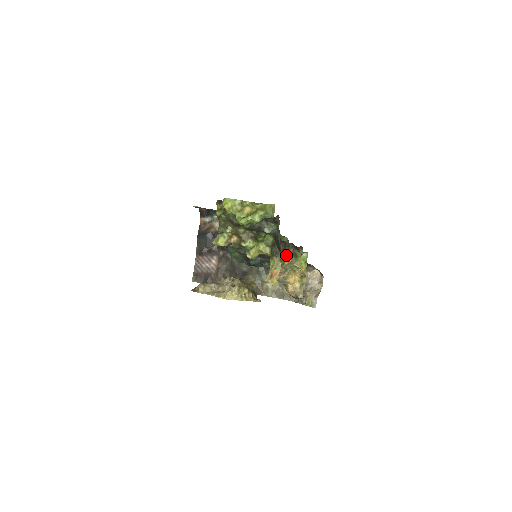
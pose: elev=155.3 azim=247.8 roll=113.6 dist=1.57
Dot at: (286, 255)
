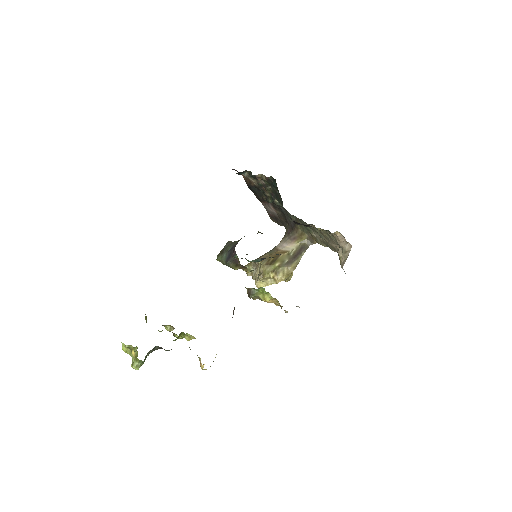
Dot at: occluded
